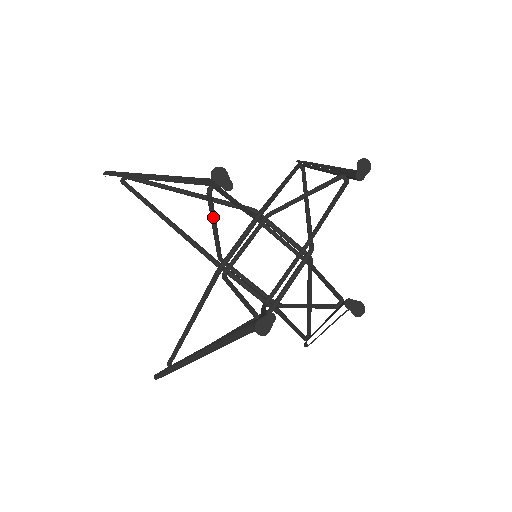
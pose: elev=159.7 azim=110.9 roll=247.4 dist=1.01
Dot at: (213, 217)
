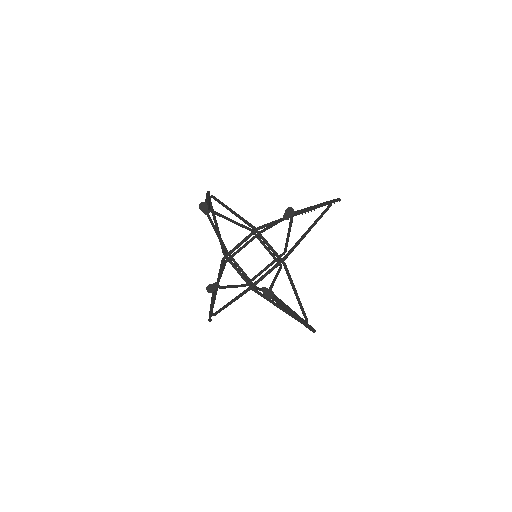
Dot at: (213, 227)
